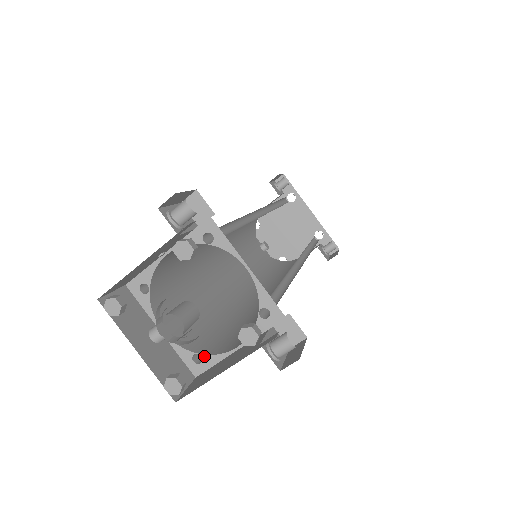
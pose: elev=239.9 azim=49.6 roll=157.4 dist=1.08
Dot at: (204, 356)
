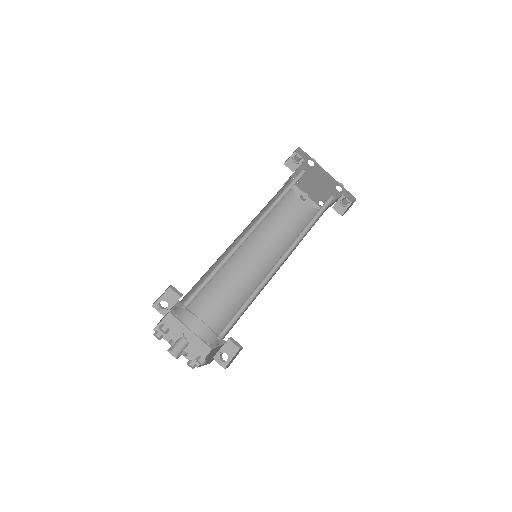
Dot at: (210, 344)
